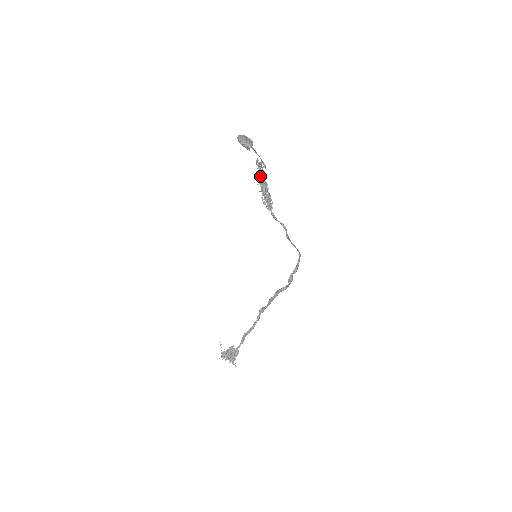
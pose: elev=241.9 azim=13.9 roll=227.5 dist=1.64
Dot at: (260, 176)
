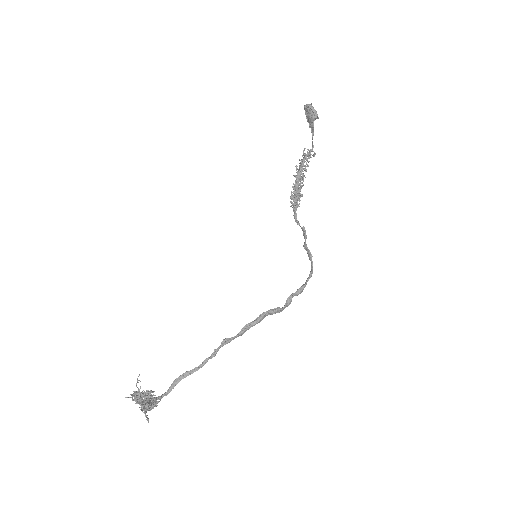
Dot at: (303, 164)
